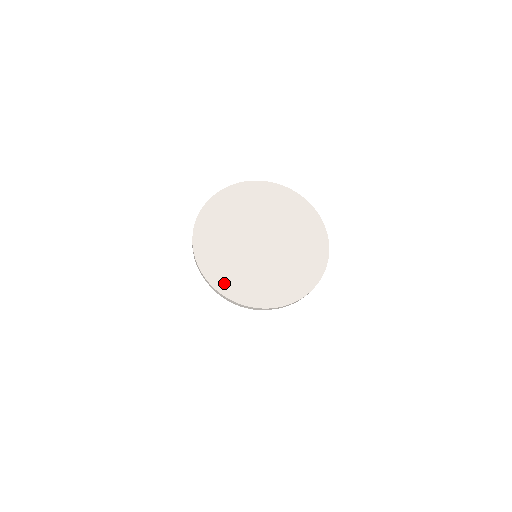
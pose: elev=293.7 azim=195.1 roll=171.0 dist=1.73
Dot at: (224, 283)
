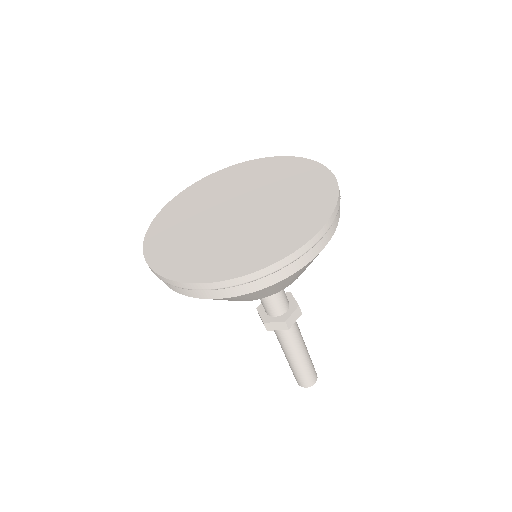
Dot at: (160, 228)
